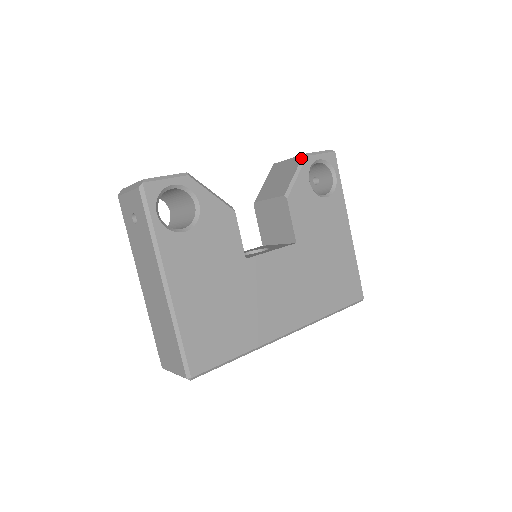
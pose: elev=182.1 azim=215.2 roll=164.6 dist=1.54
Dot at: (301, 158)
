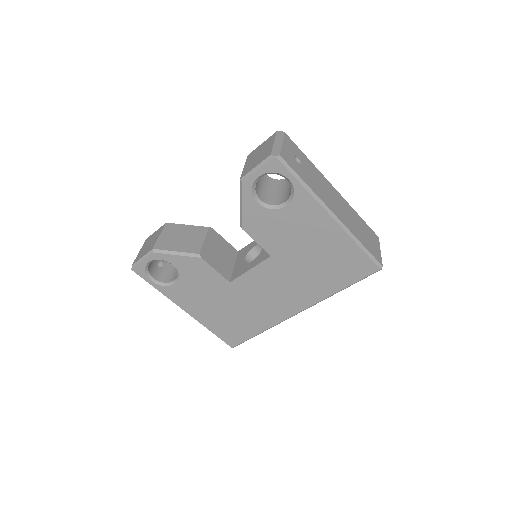
Dot at: occluded
